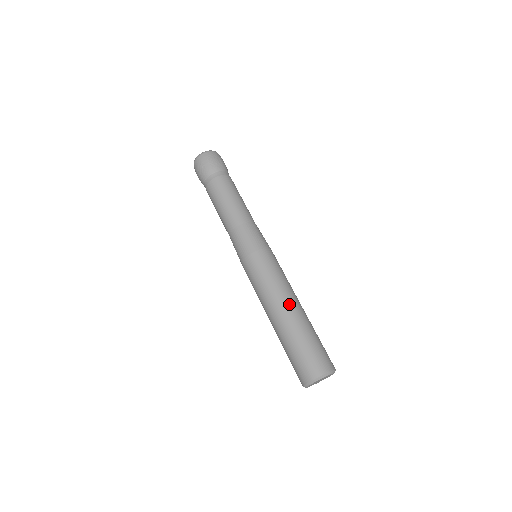
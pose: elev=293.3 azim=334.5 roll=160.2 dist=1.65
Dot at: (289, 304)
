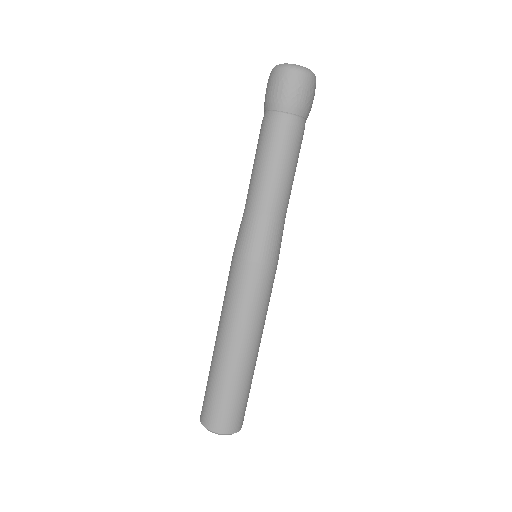
Dot at: (259, 345)
